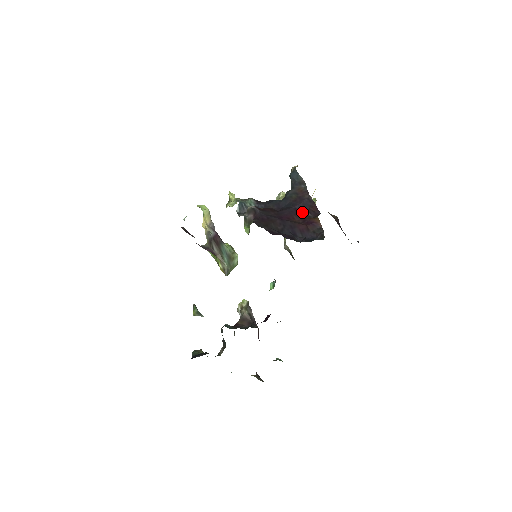
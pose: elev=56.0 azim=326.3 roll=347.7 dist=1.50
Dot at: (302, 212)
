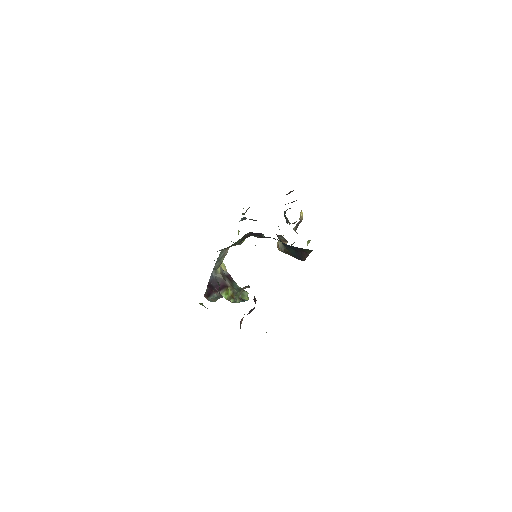
Dot at: occluded
